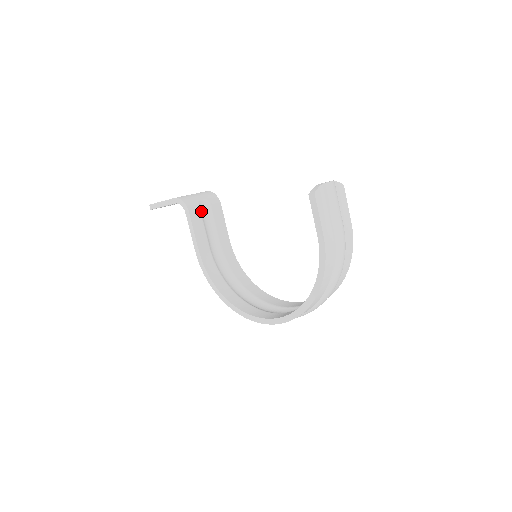
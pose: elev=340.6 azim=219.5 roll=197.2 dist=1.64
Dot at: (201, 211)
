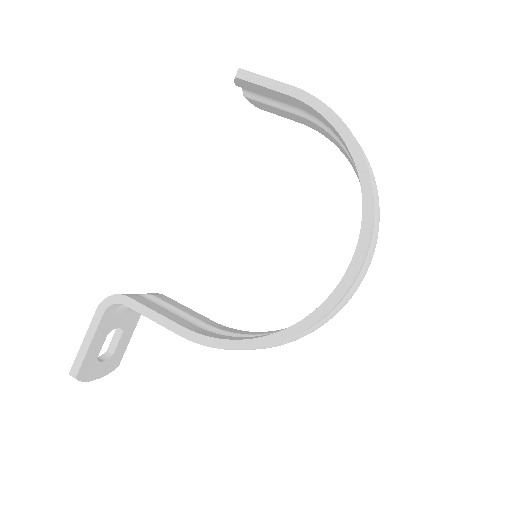
Dot at: occluded
